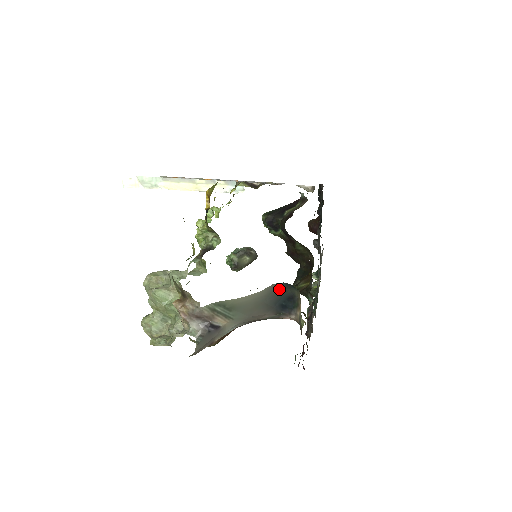
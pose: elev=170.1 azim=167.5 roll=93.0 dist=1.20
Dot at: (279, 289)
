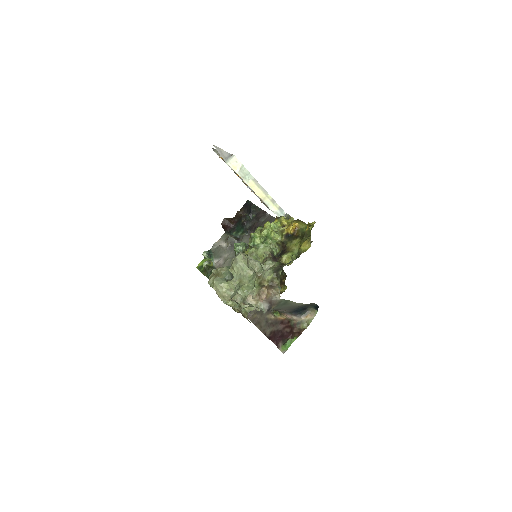
Dot at: (309, 305)
